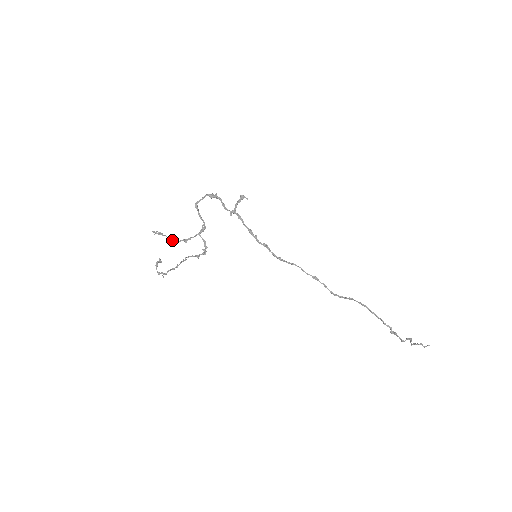
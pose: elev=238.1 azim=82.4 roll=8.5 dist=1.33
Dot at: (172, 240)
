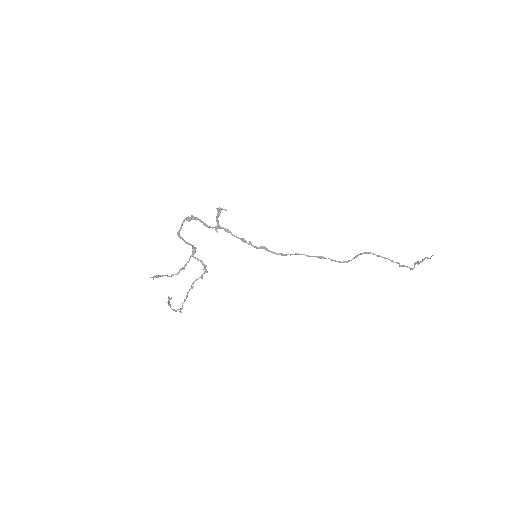
Dot at: (171, 275)
